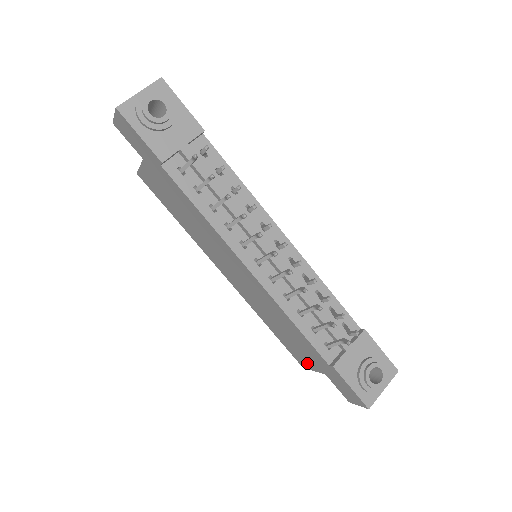
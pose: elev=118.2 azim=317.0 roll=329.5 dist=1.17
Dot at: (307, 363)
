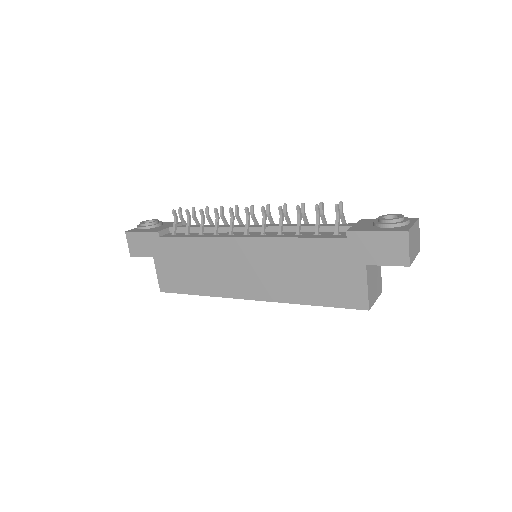
Dot at: (356, 287)
